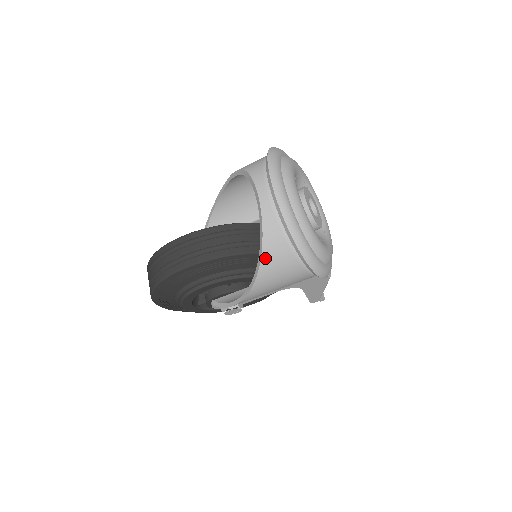
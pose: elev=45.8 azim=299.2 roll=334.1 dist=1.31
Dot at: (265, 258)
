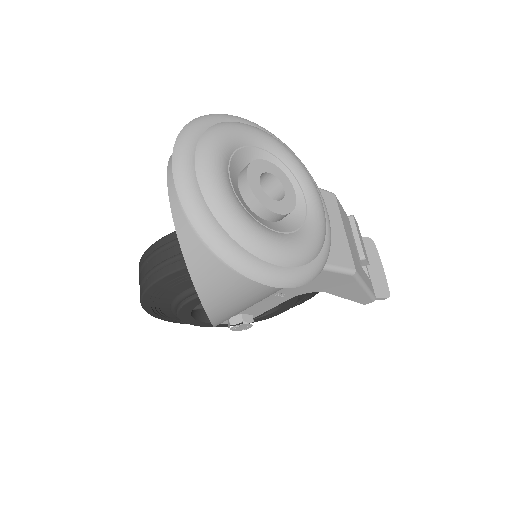
Dot at: (193, 271)
